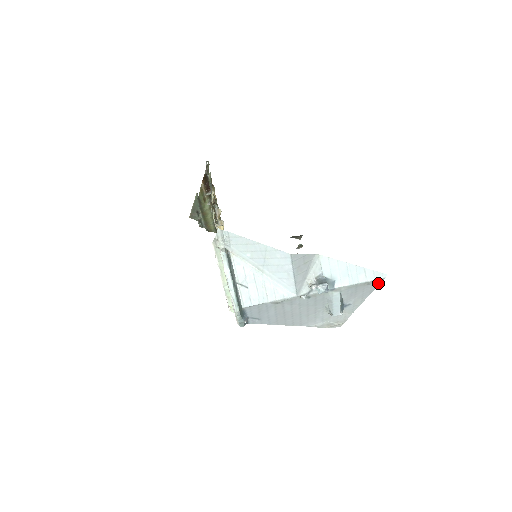
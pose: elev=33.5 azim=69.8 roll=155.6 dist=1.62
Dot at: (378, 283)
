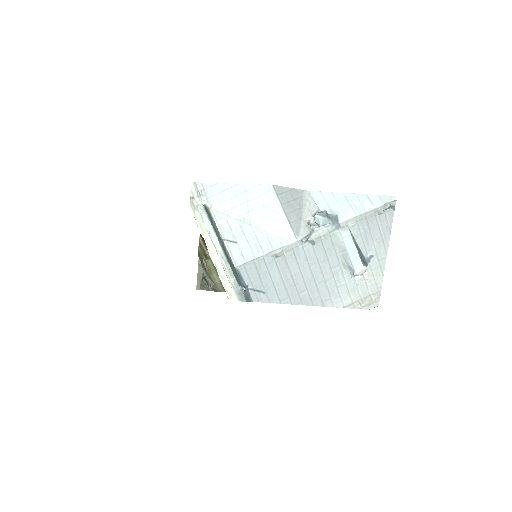
Dot at: (391, 212)
